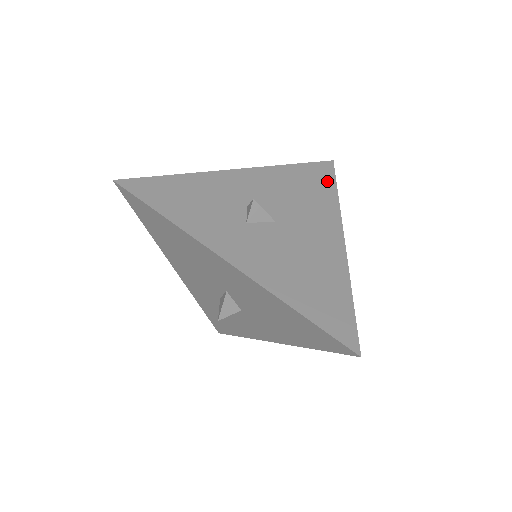
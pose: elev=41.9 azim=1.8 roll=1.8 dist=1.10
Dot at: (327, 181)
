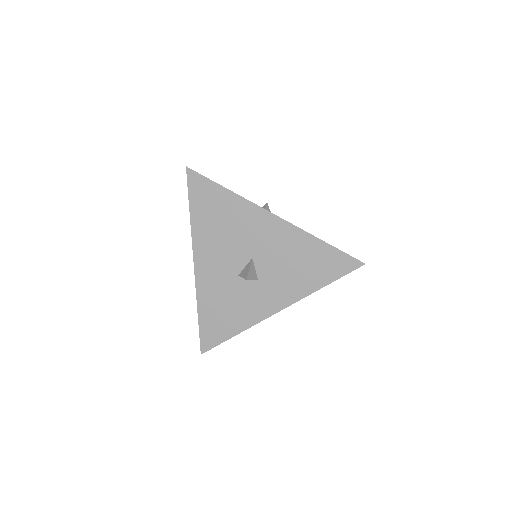
Dot at: occluded
